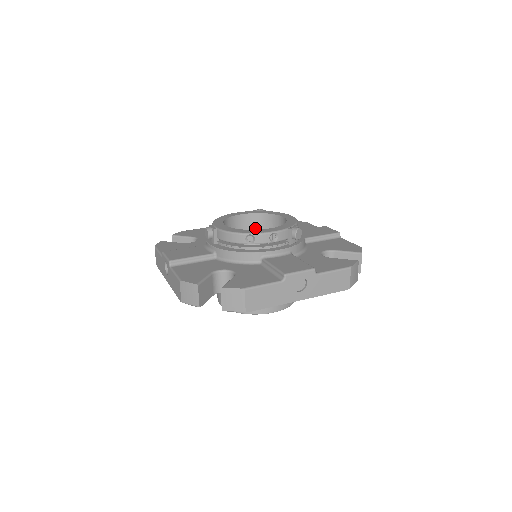
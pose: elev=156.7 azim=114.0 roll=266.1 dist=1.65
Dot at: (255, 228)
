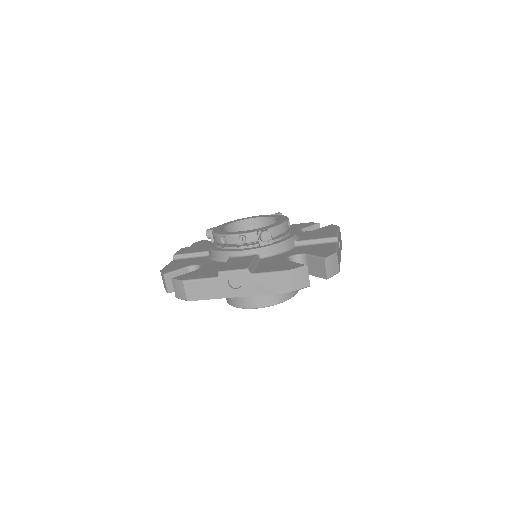
Dot at: occluded
